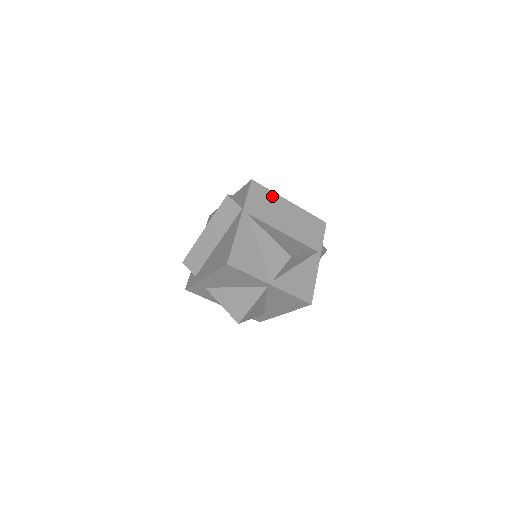
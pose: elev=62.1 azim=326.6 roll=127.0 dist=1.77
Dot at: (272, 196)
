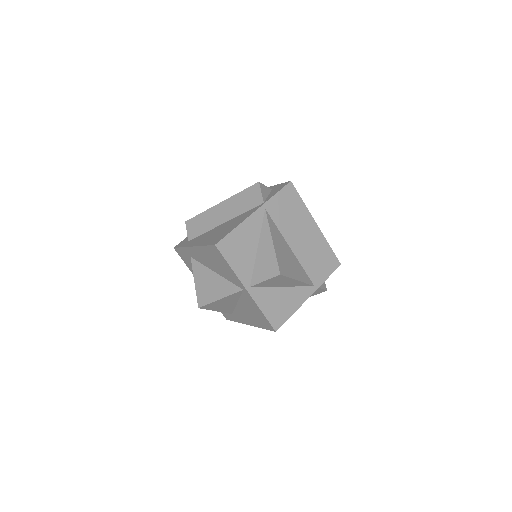
Dot at: (302, 208)
